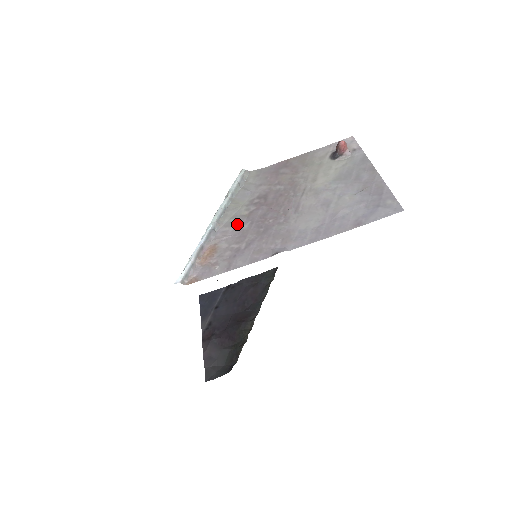
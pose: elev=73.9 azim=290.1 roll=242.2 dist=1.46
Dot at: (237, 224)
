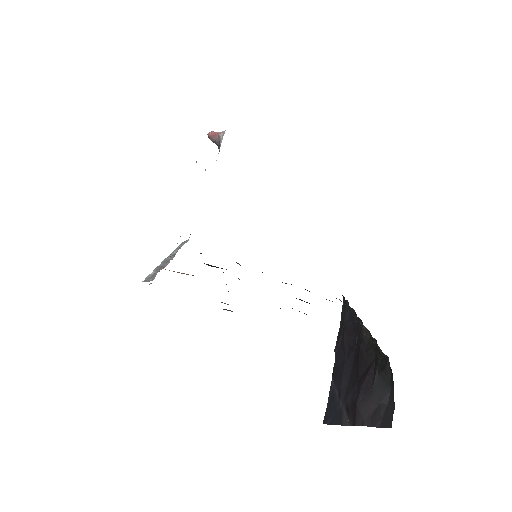
Dot at: occluded
